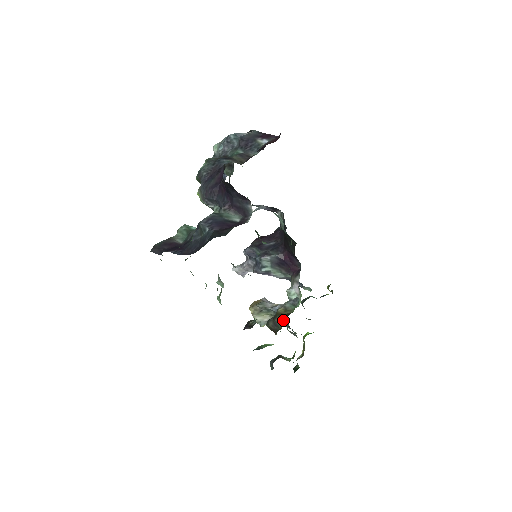
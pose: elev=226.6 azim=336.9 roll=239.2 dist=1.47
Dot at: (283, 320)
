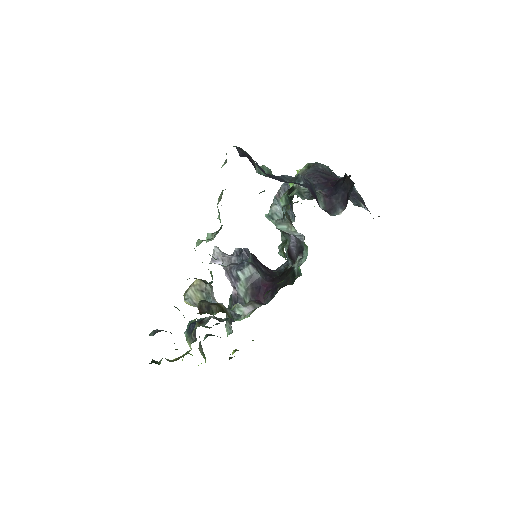
Dot at: (221, 311)
